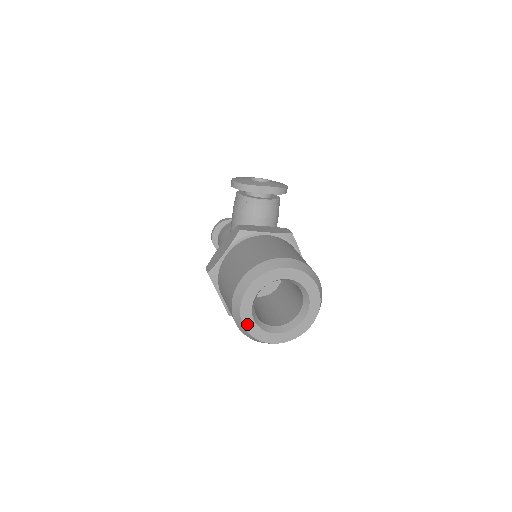
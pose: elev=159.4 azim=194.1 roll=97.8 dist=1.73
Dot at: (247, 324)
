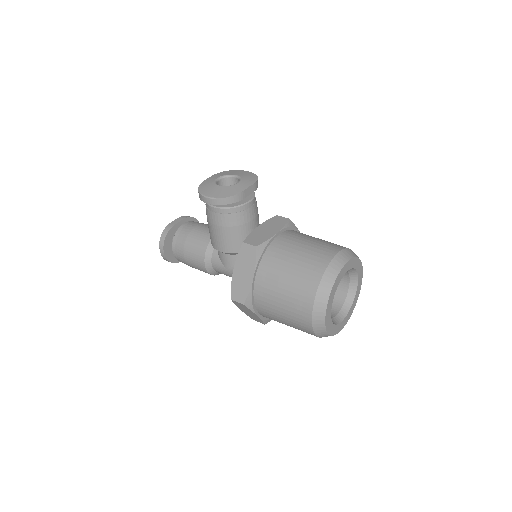
Dot at: (329, 330)
